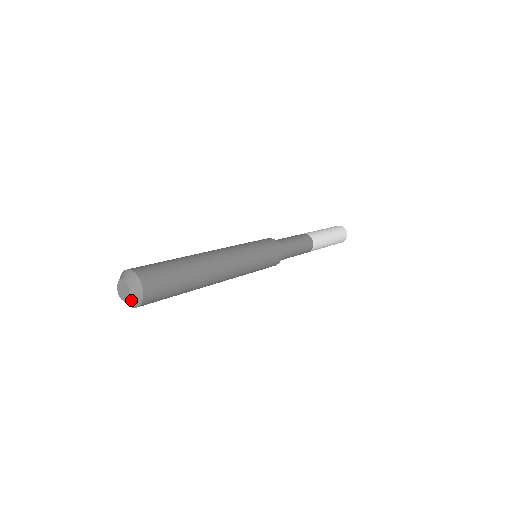
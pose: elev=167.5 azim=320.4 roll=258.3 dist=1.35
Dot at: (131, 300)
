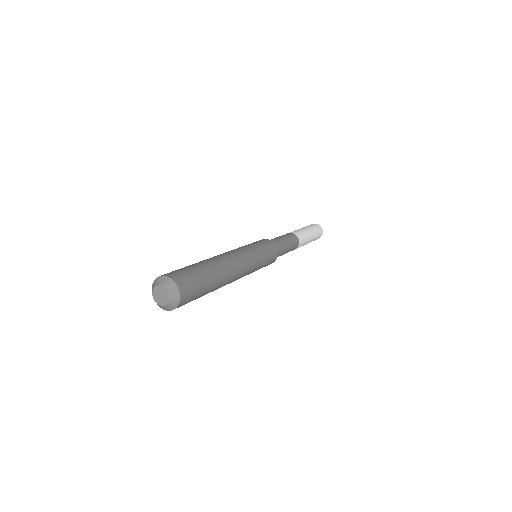
Dot at: (170, 294)
